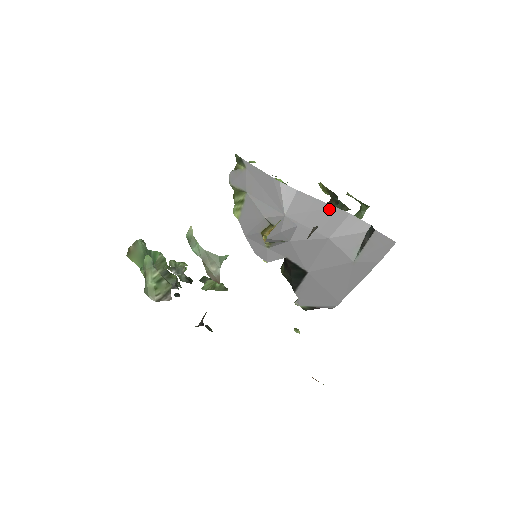
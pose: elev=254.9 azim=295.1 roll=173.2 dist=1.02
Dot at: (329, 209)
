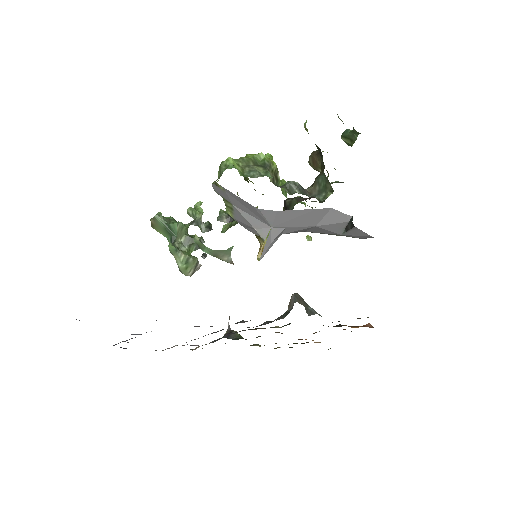
Dot at: (311, 212)
